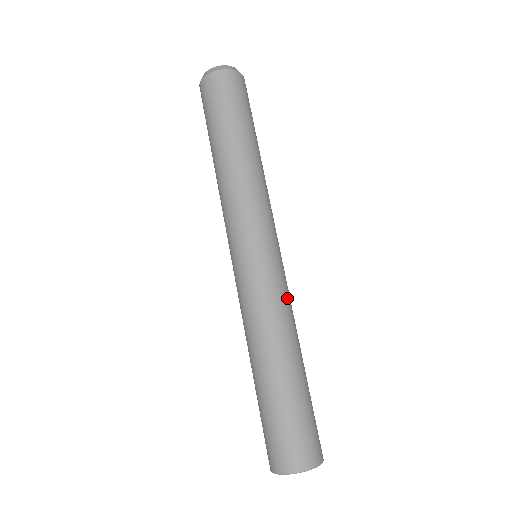
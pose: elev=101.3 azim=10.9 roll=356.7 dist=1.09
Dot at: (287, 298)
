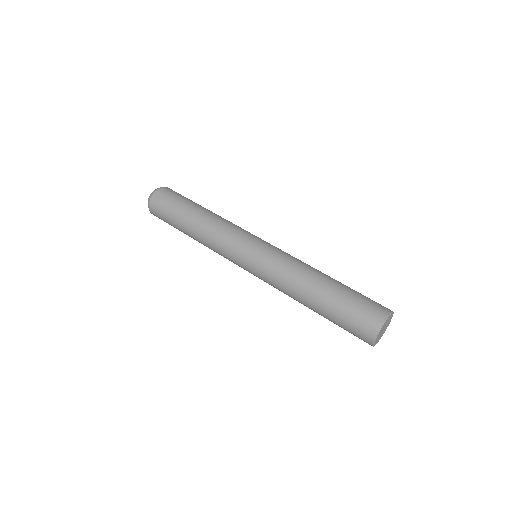
Dot at: (292, 256)
